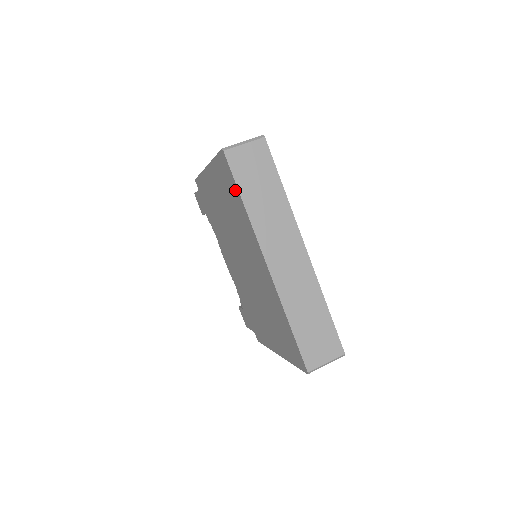
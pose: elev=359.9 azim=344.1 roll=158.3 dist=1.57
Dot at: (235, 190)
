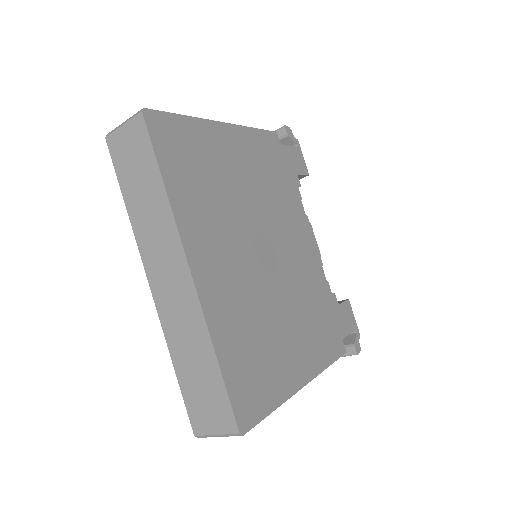
Dot at: occluded
